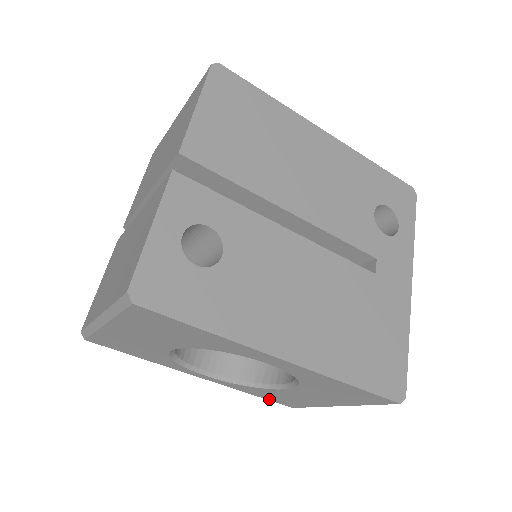
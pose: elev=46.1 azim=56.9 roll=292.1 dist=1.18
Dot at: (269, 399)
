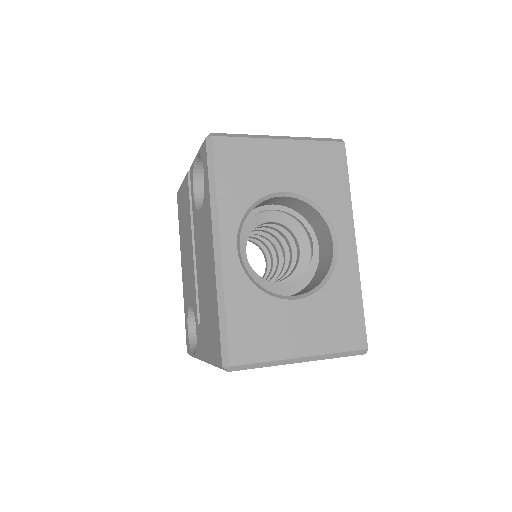
Dot at: (231, 330)
